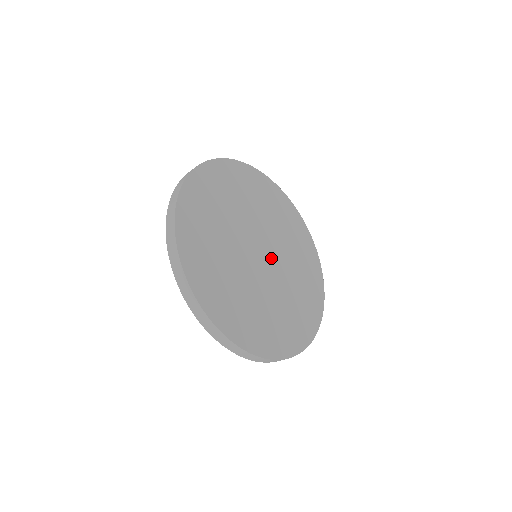
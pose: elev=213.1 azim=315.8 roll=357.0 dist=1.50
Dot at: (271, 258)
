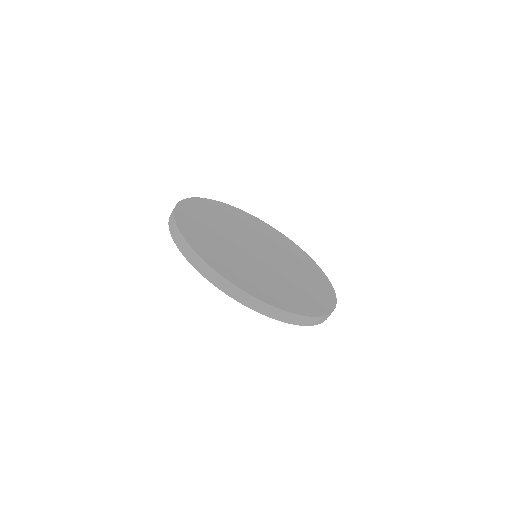
Dot at: (268, 253)
